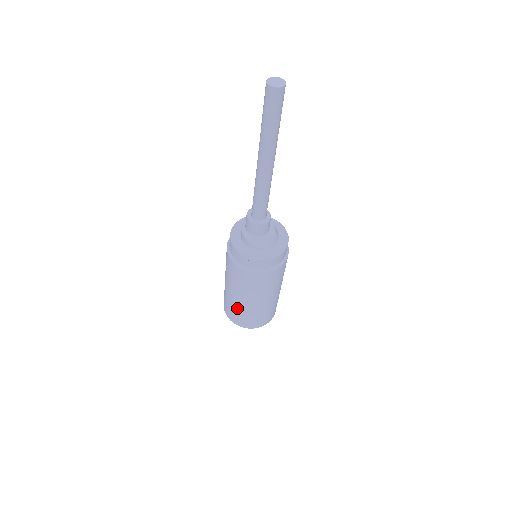
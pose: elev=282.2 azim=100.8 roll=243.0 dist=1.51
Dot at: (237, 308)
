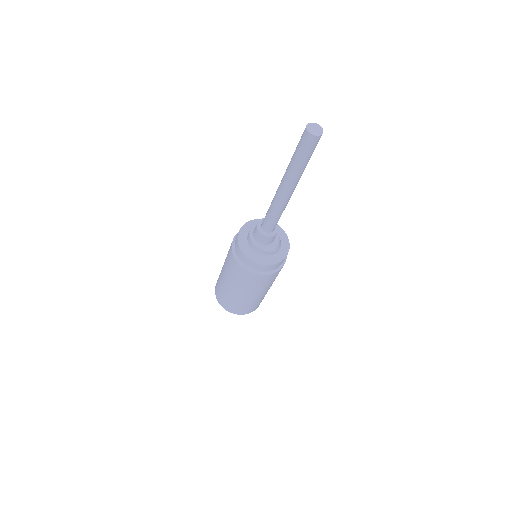
Dot at: (248, 303)
